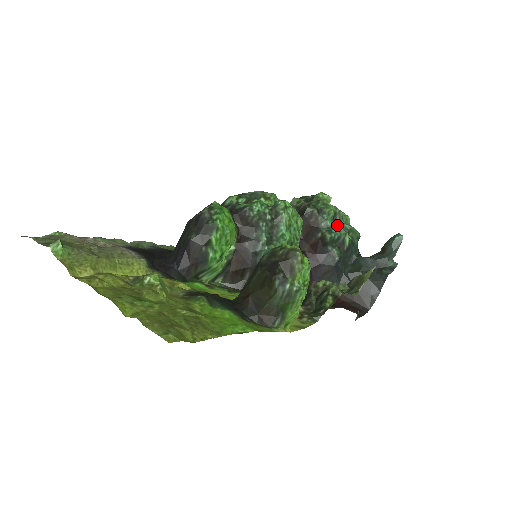
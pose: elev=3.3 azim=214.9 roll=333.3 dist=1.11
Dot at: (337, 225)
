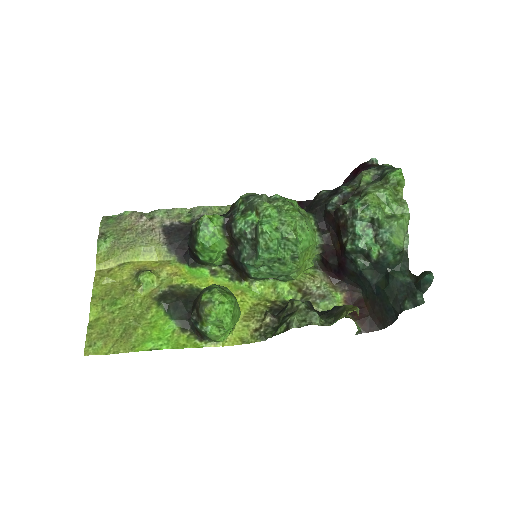
Dot at: (371, 233)
